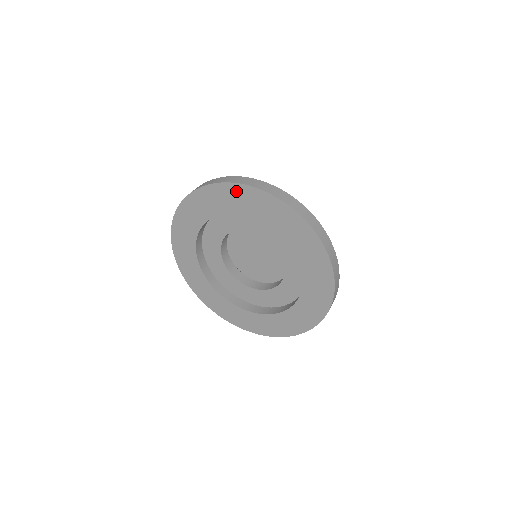
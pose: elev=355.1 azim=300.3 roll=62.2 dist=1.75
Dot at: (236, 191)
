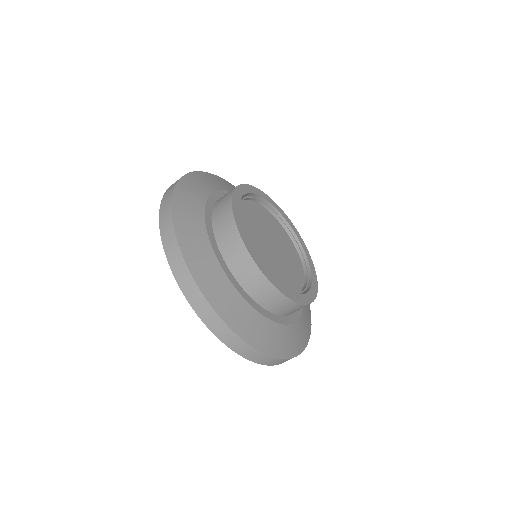
Dot at: occluded
